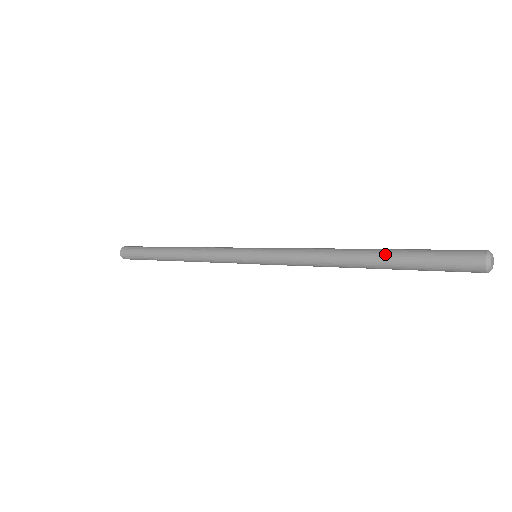
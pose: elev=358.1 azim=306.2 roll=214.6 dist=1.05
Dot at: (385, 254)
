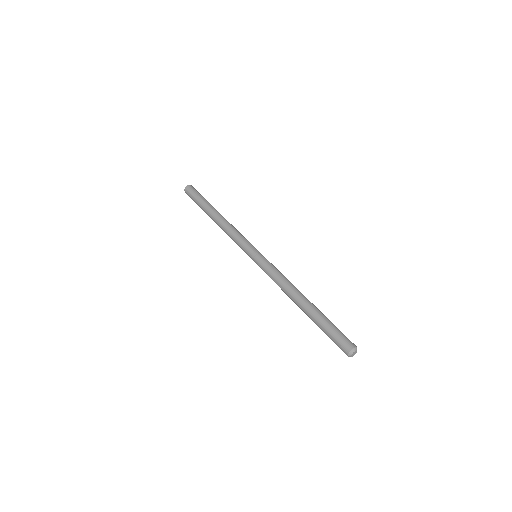
Dot at: (309, 317)
